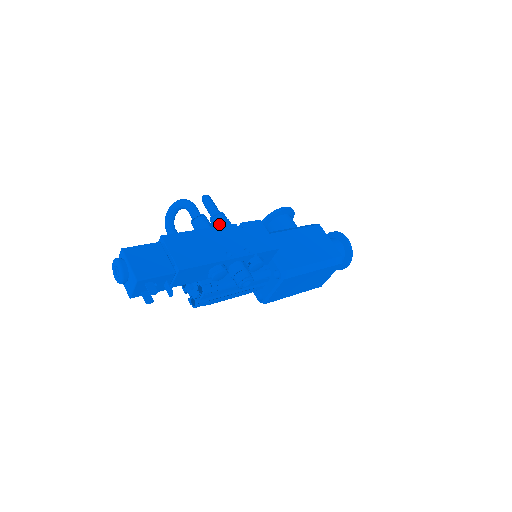
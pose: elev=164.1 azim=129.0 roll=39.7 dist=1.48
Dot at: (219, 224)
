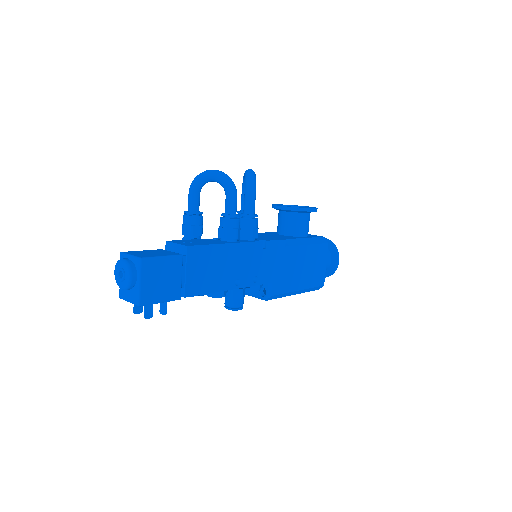
Dot at: (247, 231)
